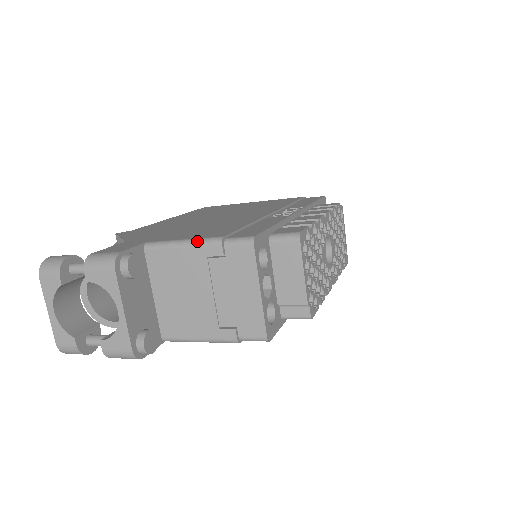
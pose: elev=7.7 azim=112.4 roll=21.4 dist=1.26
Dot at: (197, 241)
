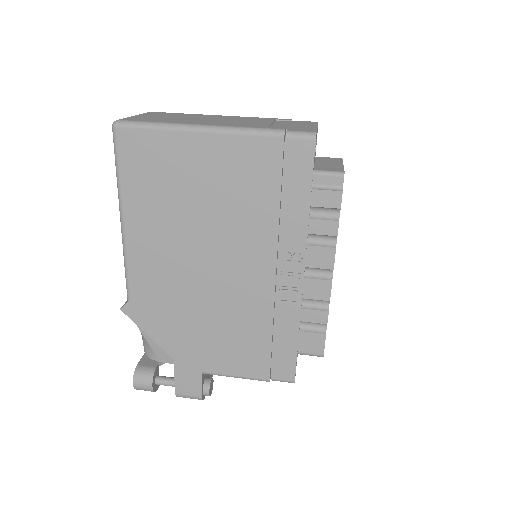
Dot at: occluded
